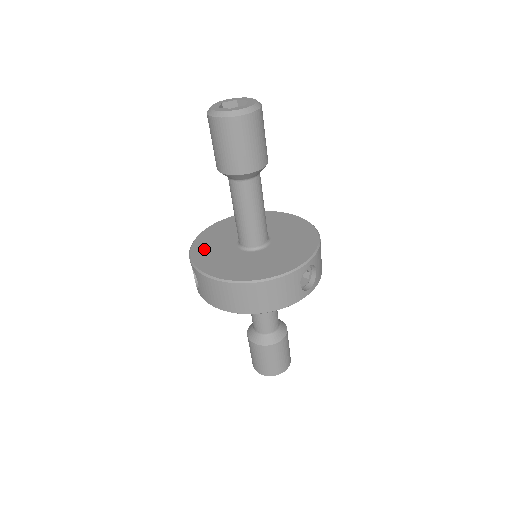
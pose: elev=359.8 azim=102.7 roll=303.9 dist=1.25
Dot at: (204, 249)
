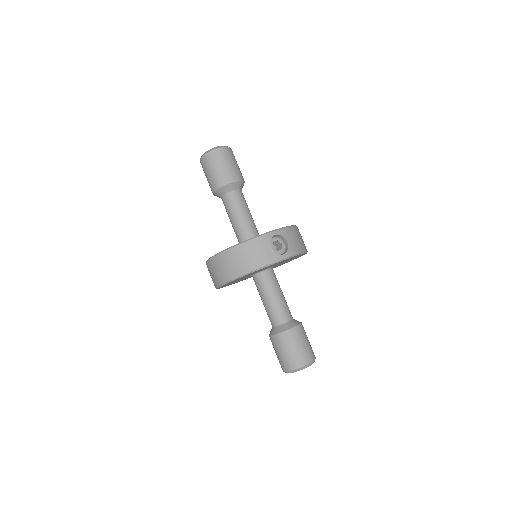
Dot at: occluded
